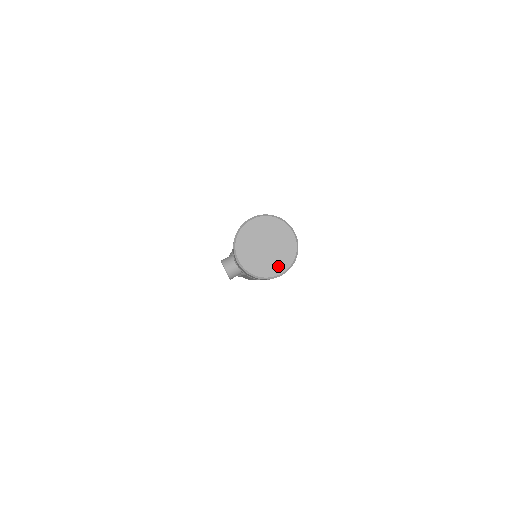
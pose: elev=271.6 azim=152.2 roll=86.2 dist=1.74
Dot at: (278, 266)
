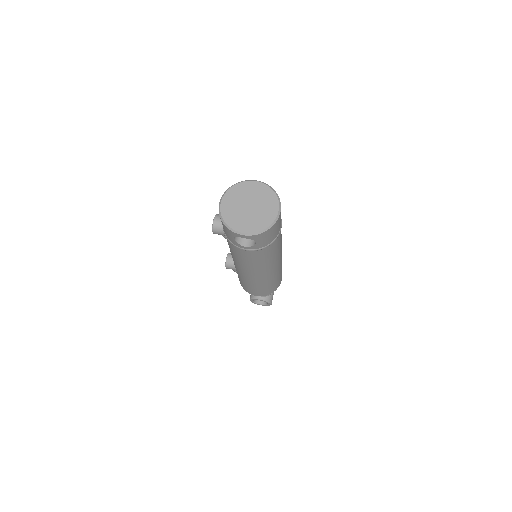
Dot at: (246, 226)
